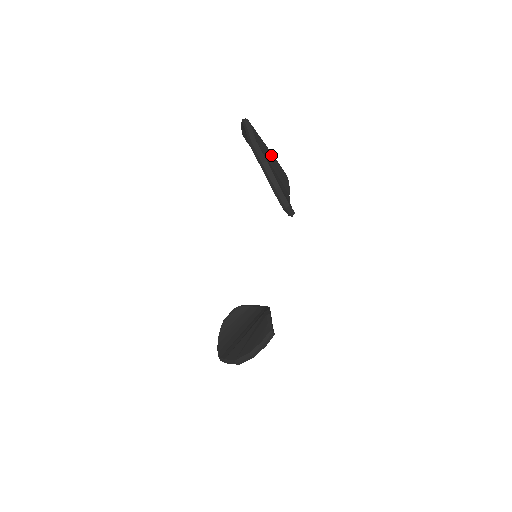
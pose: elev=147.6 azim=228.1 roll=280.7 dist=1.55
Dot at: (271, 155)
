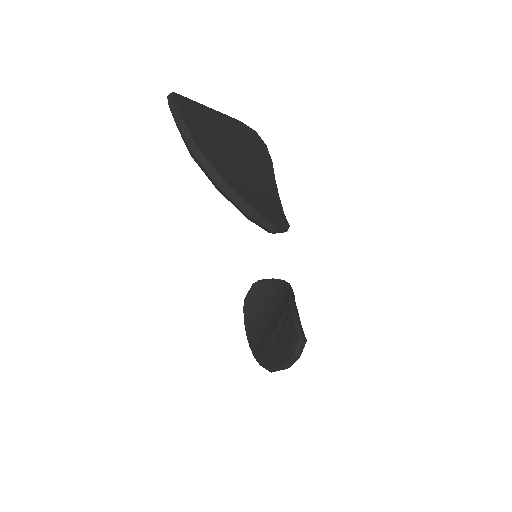
Dot at: (230, 136)
